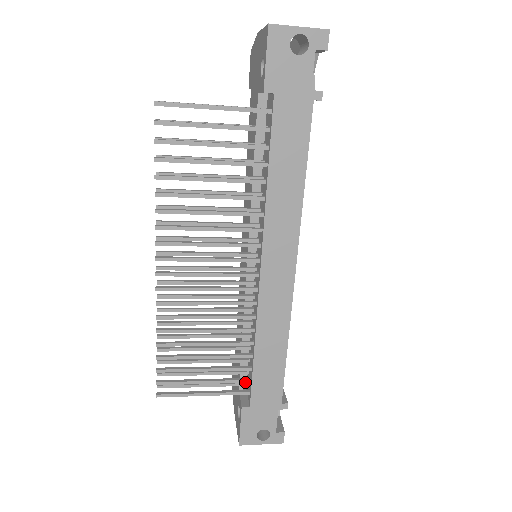
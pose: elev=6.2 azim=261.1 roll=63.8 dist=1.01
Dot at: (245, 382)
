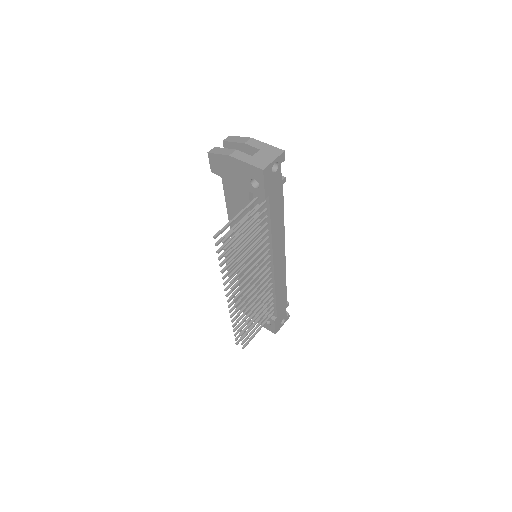
Dot at: (272, 310)
